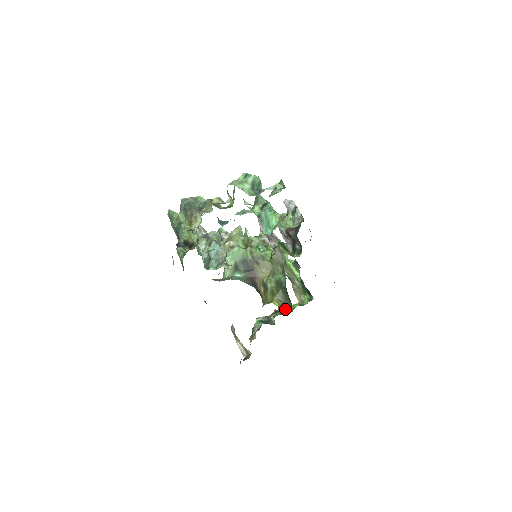
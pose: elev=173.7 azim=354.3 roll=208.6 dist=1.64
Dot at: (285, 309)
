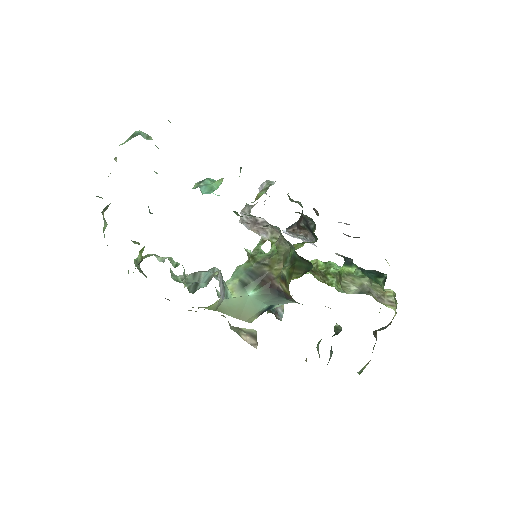
Dot at: occluded
